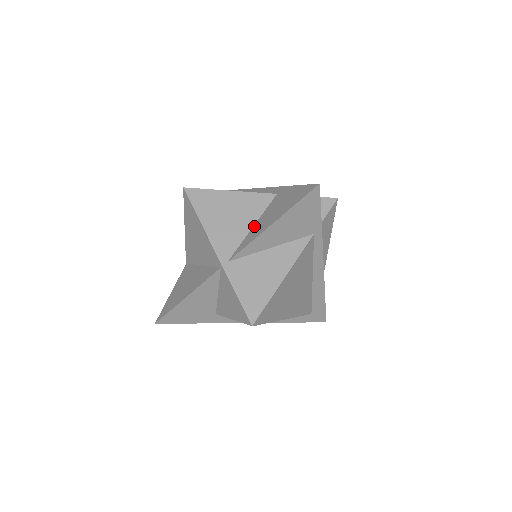
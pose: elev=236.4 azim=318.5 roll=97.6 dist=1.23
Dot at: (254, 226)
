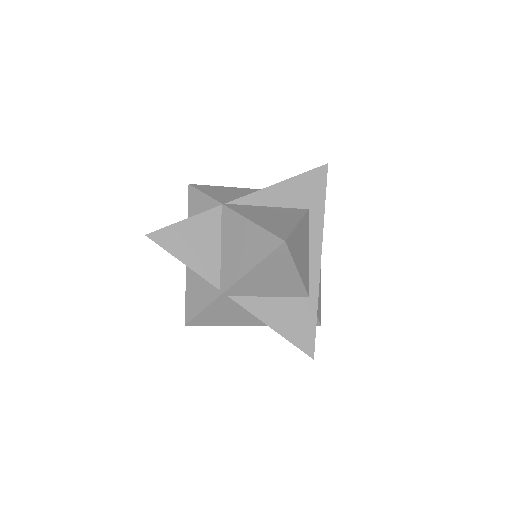
Dot at: (270, 299)
